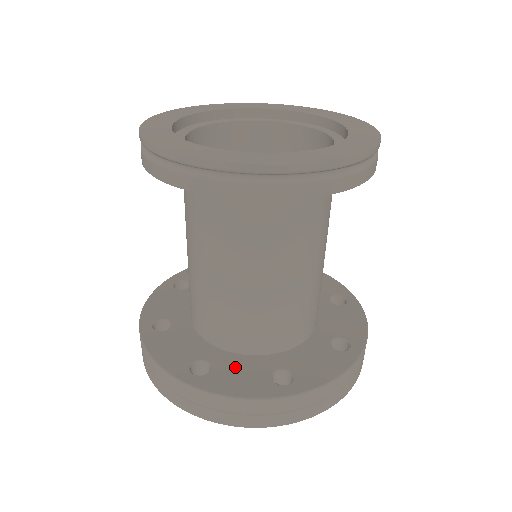
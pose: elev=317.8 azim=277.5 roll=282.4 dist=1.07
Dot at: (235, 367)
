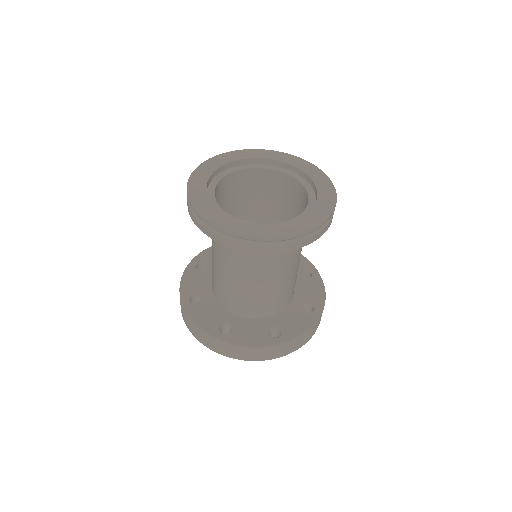
Dot at: (287, 319)
